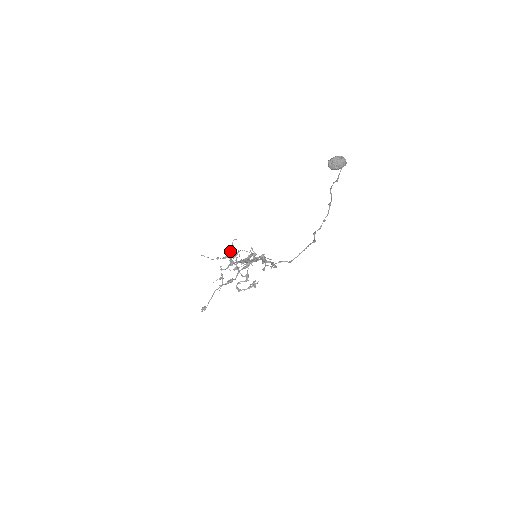
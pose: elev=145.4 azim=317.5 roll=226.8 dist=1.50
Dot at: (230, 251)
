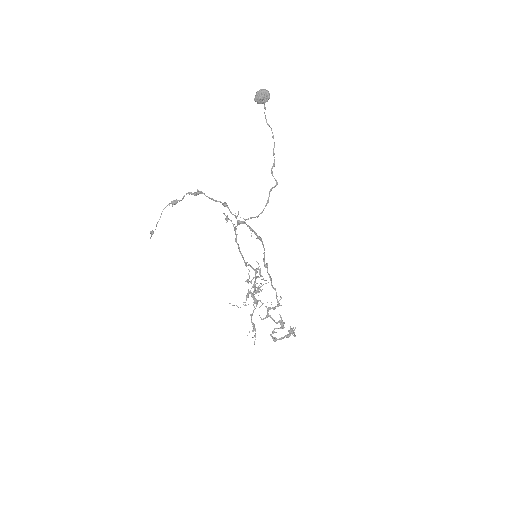
Dot at: occluded
